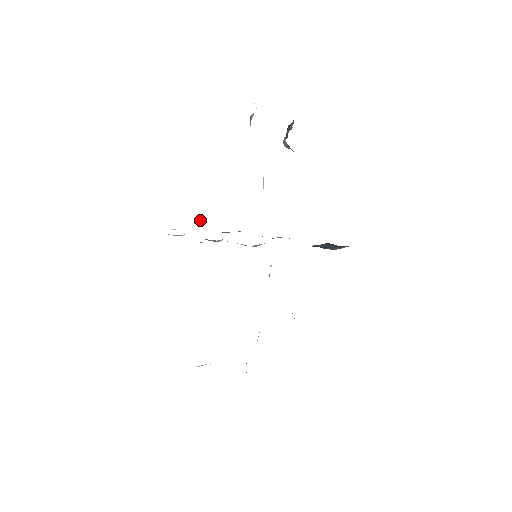
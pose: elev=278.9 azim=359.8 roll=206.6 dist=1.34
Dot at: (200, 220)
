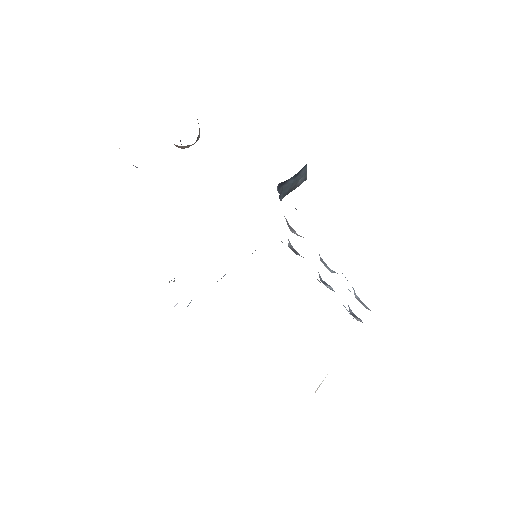
Dot at: (169, 282)
